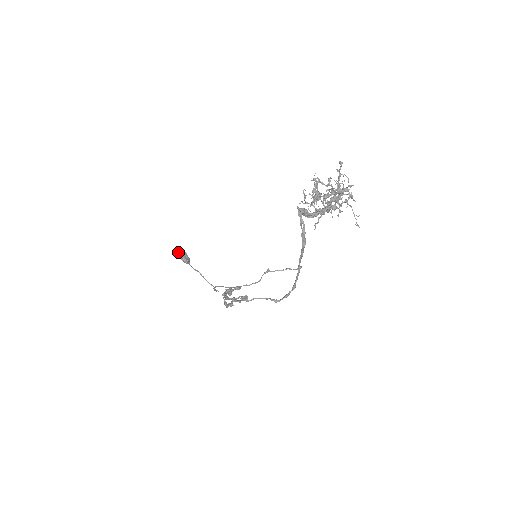
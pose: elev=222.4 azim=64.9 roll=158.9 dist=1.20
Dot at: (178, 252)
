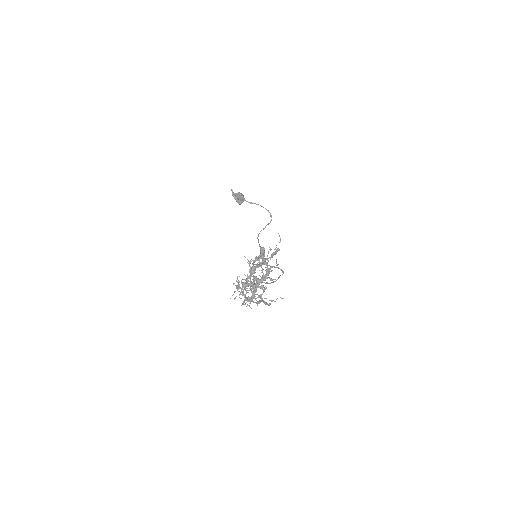
Dot at: (233, 194)
